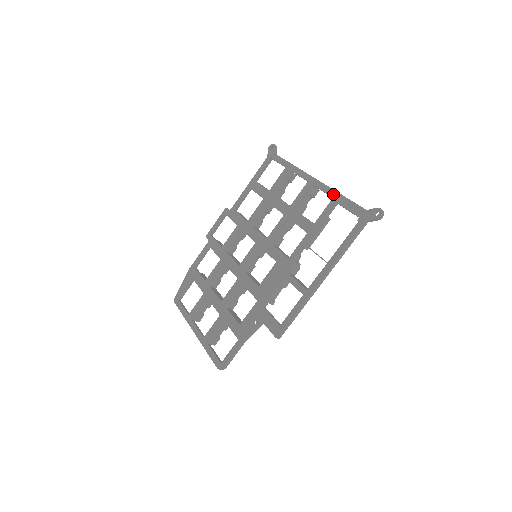
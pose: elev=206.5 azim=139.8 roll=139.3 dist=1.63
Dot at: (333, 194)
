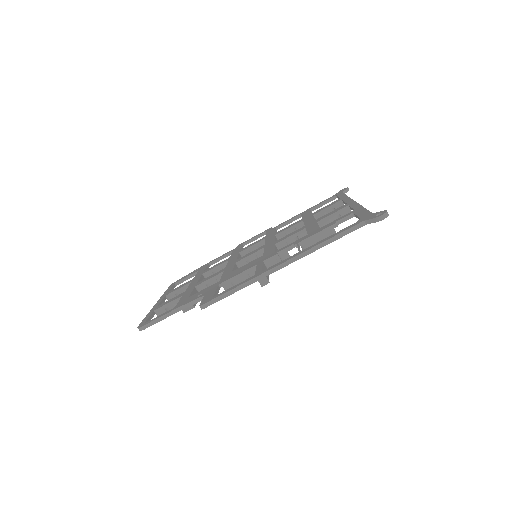
Dot at: (357, 207)
